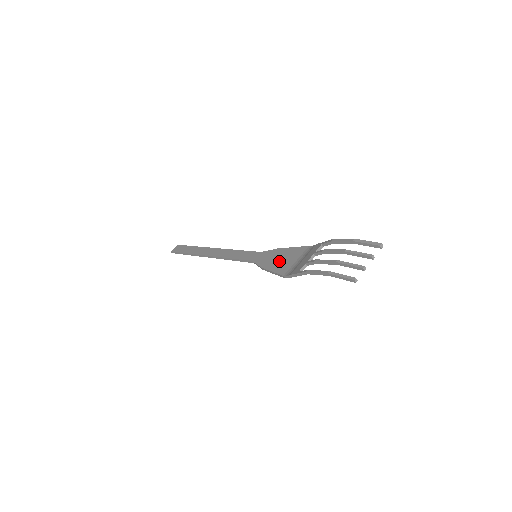
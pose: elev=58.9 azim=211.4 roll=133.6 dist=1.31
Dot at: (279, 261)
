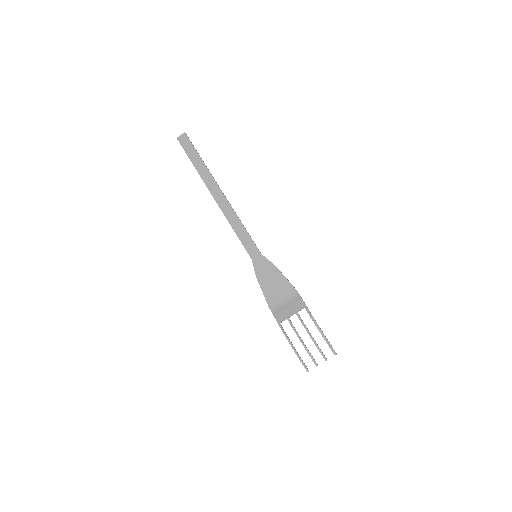
Dot at: (271, 285)
